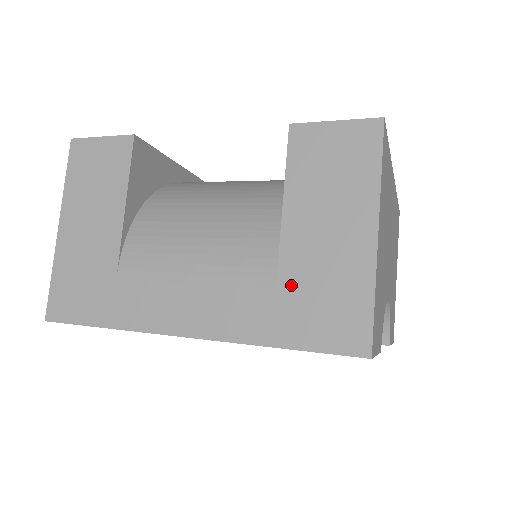
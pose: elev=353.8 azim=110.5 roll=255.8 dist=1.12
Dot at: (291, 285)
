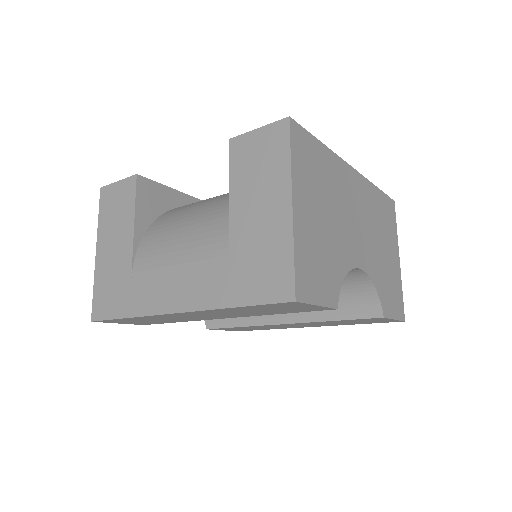
Dot at: (239, 258)
